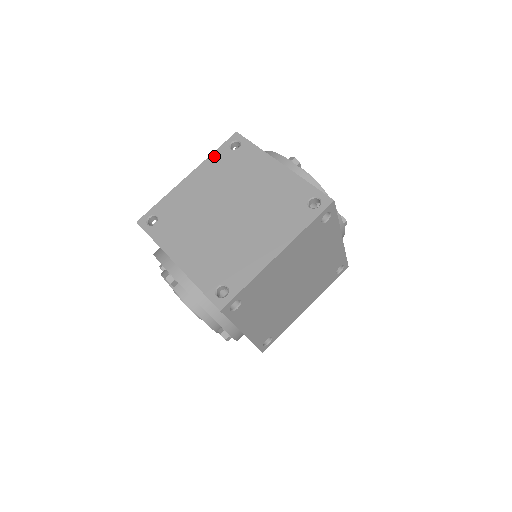
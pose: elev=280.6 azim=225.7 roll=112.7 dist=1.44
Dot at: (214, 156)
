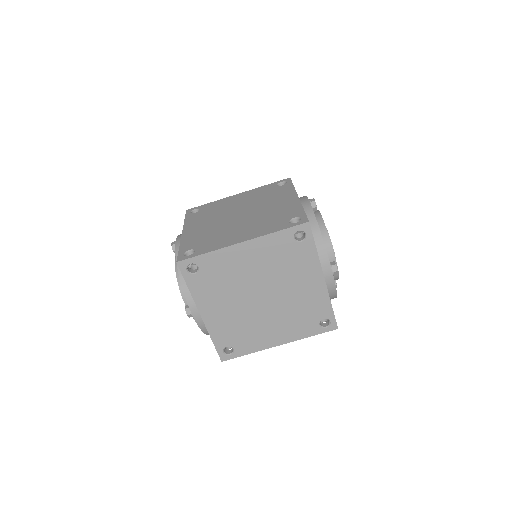
Dot at: (276, 236)
